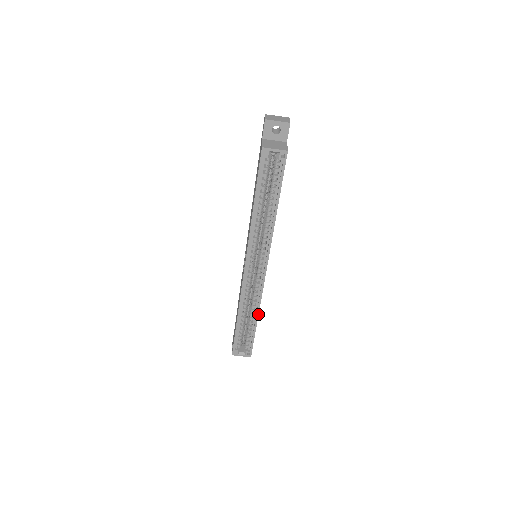
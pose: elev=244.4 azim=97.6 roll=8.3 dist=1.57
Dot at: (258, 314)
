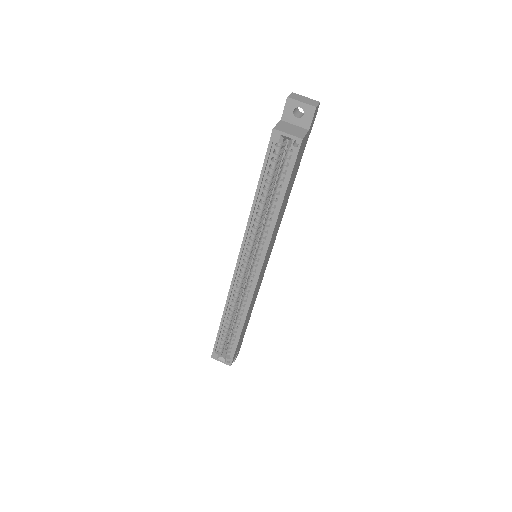
Dot at: (244, 321)
